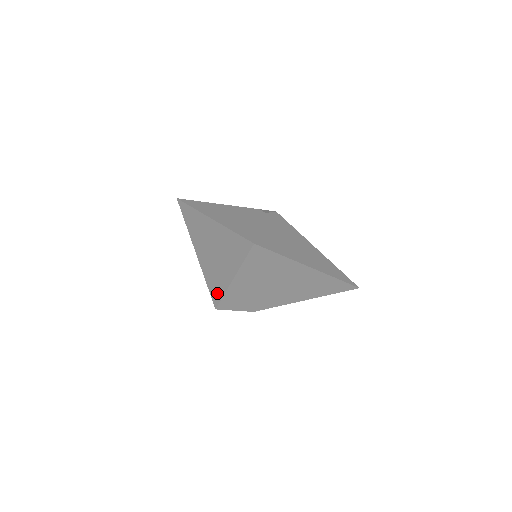
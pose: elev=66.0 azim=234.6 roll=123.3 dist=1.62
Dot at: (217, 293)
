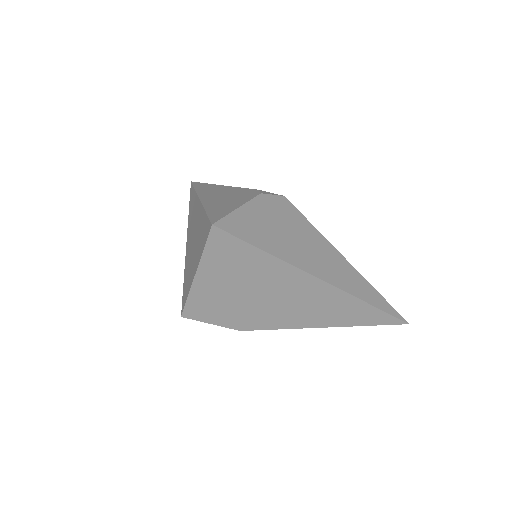
Dot at: (185, 295)
